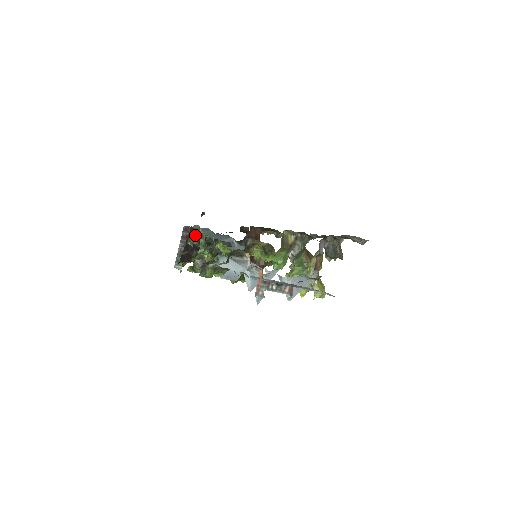
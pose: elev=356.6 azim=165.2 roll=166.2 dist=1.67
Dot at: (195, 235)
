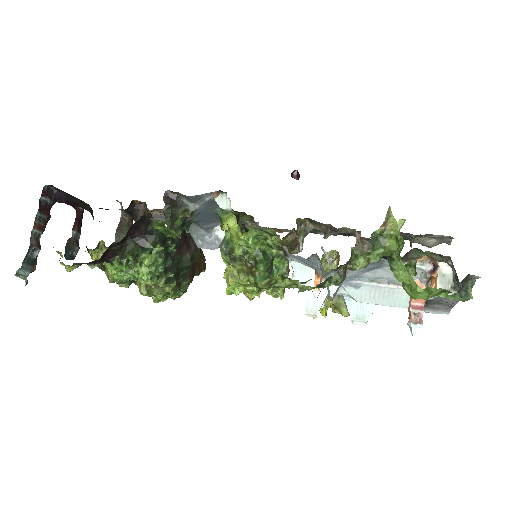
Dot at: (182, 211)
